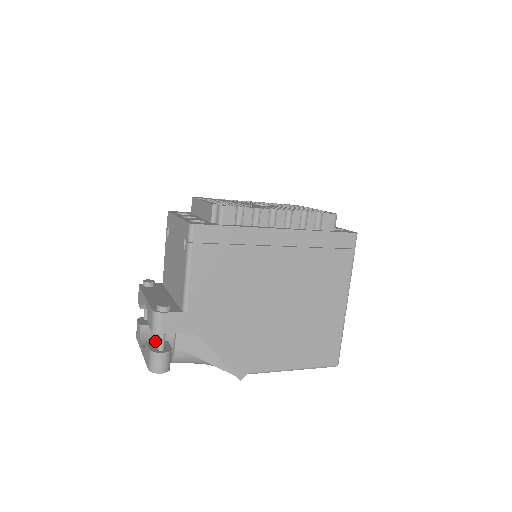
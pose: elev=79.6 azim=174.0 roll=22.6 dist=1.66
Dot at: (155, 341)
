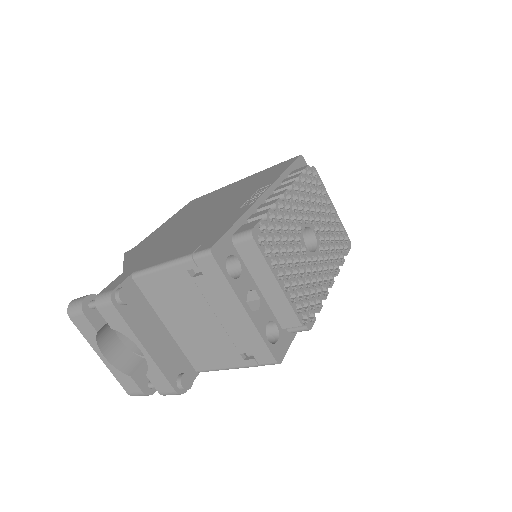
Dot at: (111, 337)
